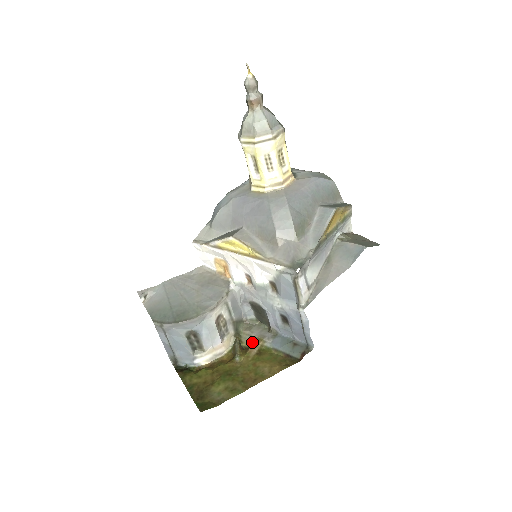
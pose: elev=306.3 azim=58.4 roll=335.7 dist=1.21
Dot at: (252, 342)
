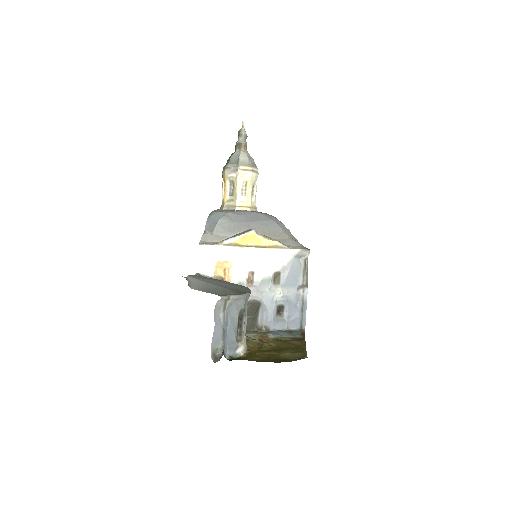
Dot at: (256, 339)
